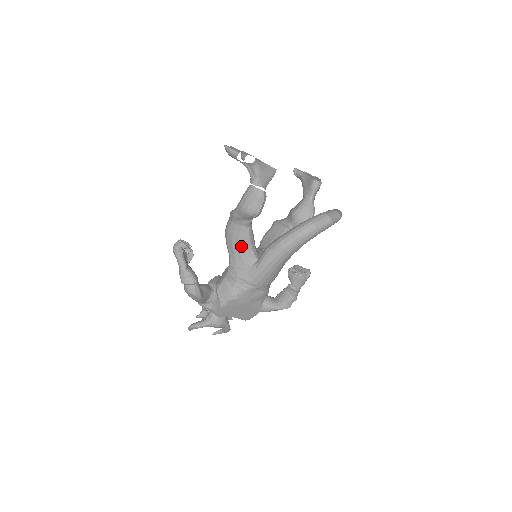
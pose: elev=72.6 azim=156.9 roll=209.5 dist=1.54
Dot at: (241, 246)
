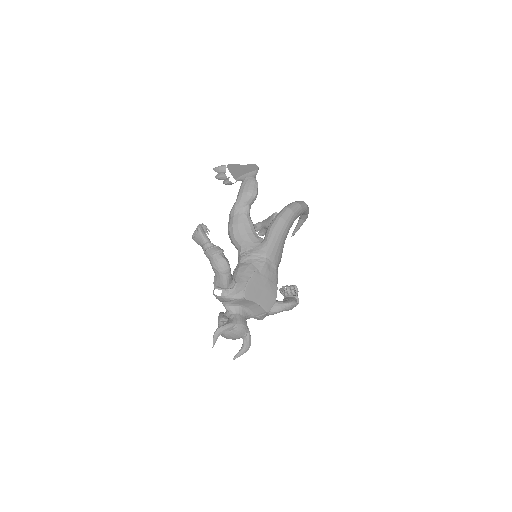
Dot at: (247, 230)
